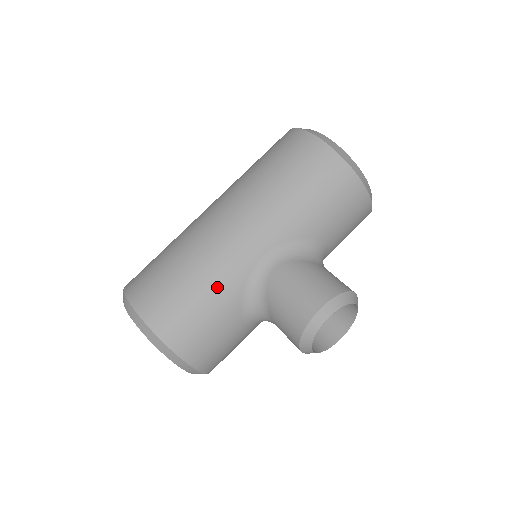
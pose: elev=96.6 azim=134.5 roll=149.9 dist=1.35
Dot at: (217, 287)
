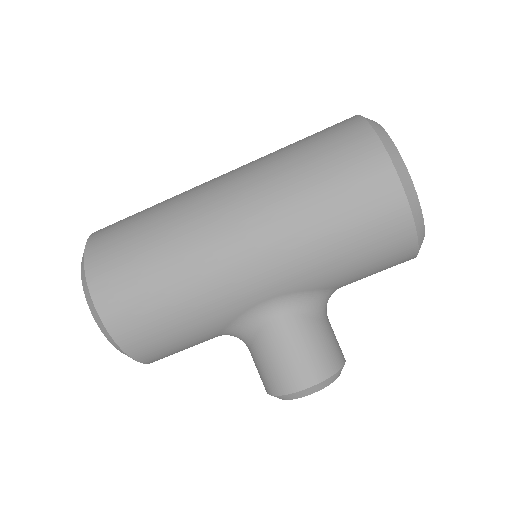
Dot at: (202, 318)
